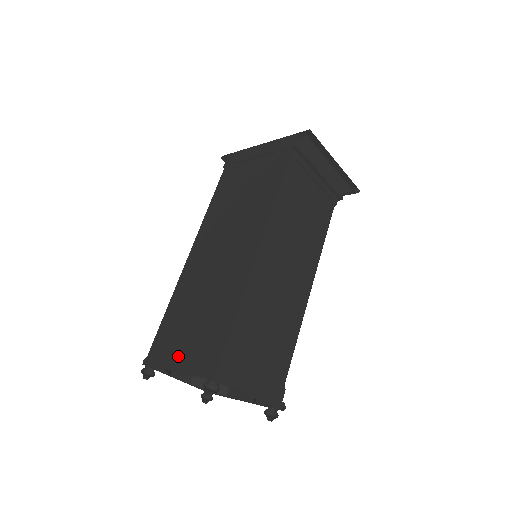
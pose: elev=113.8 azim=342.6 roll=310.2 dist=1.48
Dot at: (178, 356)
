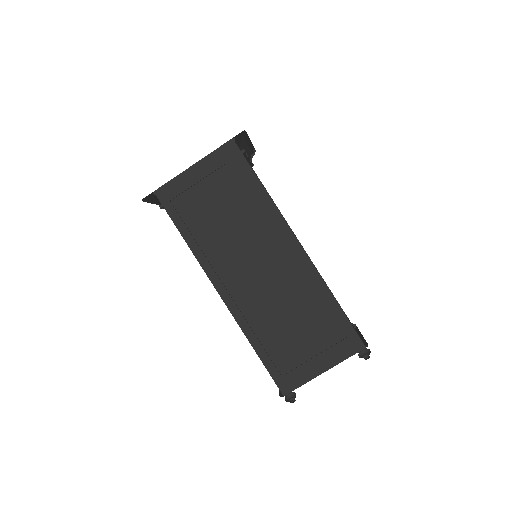
Dot at: (314, 364)
